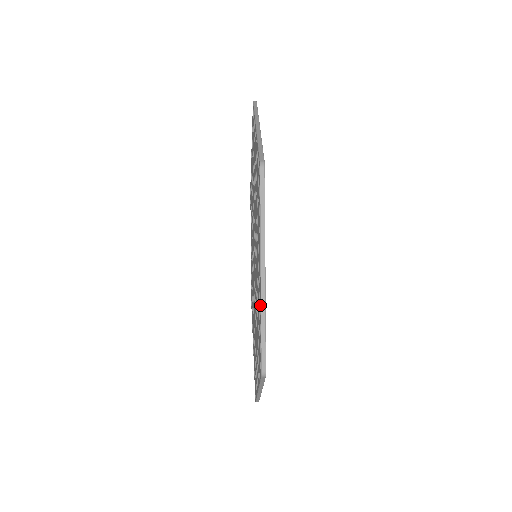
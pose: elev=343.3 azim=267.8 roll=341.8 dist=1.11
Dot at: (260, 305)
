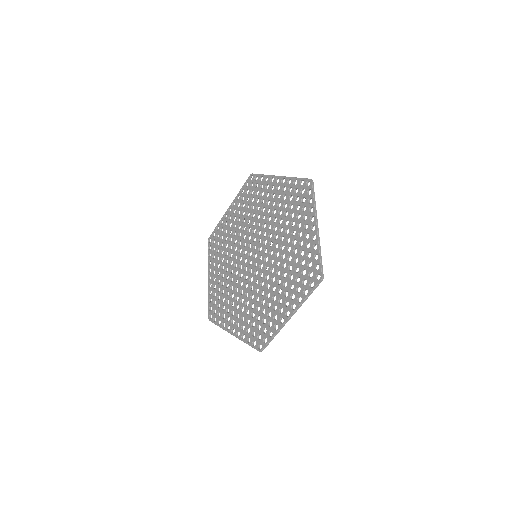
Dot at: (288, 179)
